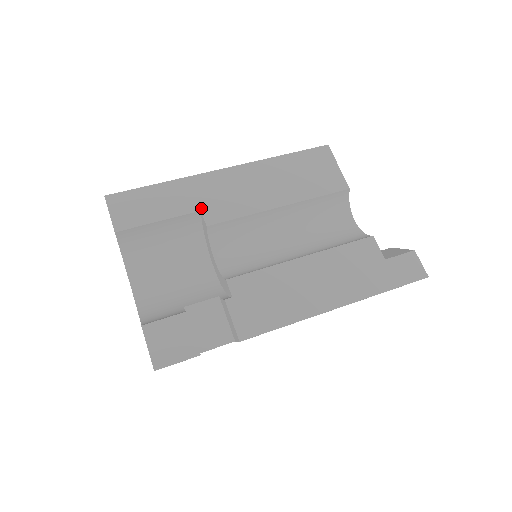
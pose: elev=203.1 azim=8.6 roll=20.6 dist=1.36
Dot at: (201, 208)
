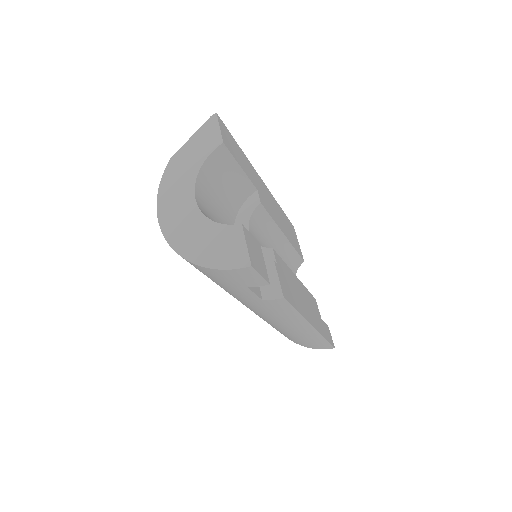
Dot at: (257, 188)
